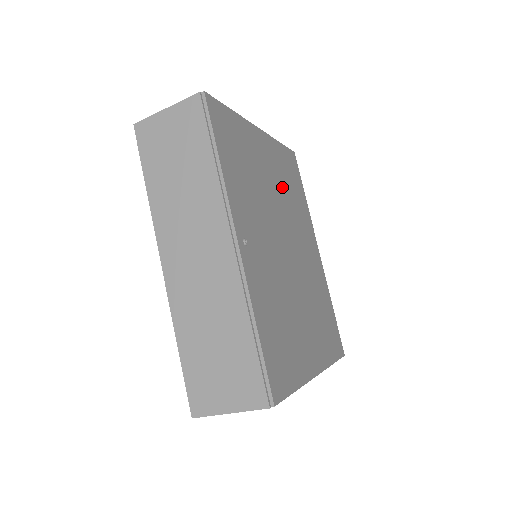
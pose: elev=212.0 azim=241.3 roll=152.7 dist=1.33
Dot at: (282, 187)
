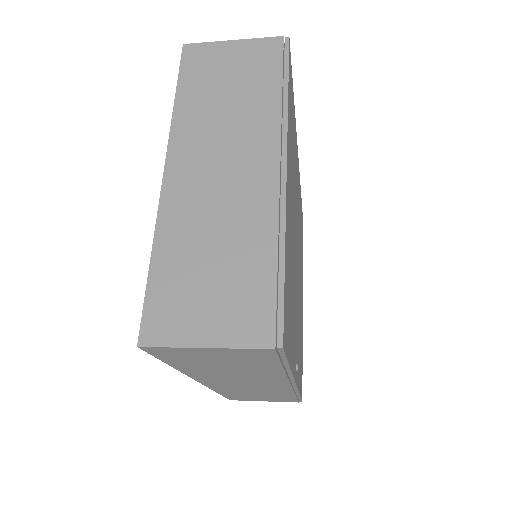
Dot at: (293, 182)
